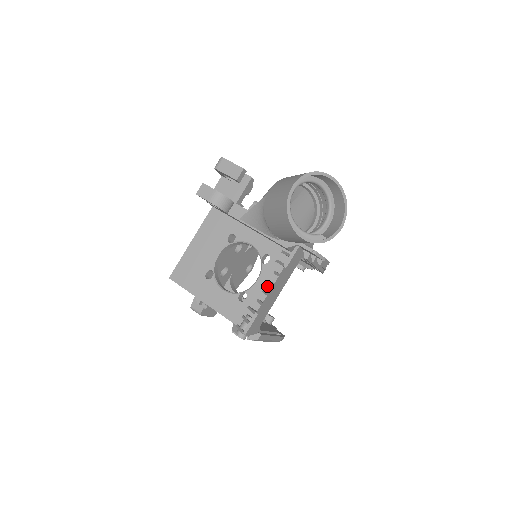
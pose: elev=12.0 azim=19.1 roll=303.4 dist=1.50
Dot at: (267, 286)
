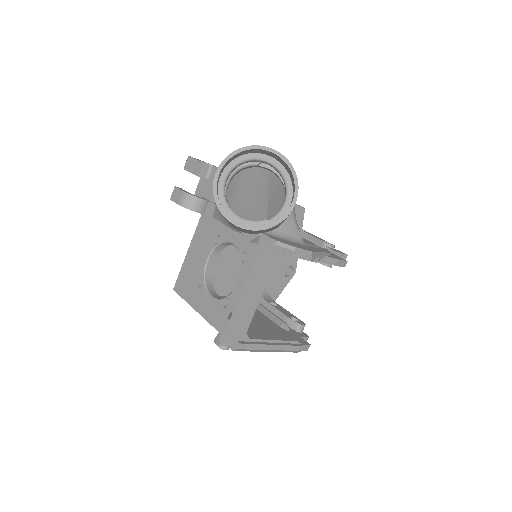
Dot at: occluded
